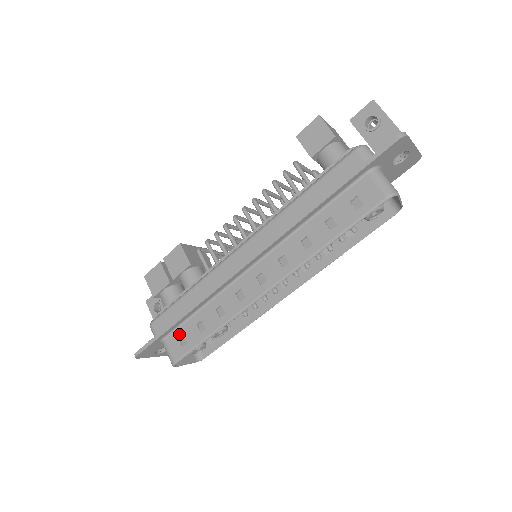
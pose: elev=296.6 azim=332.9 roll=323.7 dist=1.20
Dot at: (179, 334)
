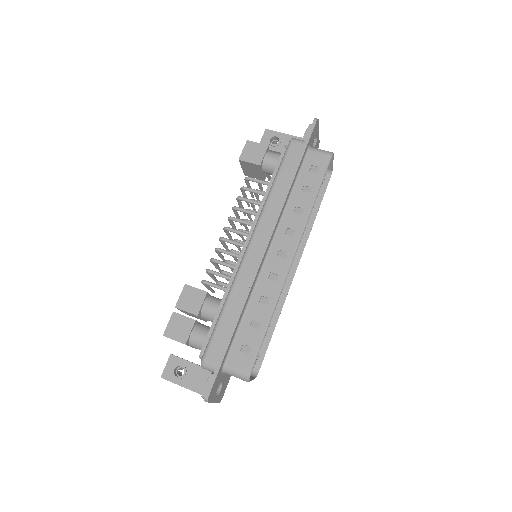
Dot at: (238, 347)
